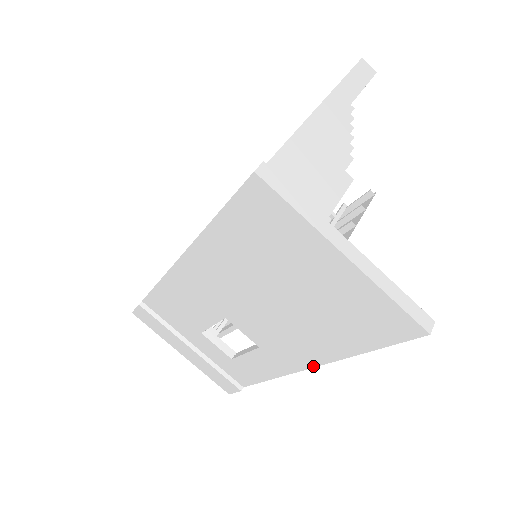
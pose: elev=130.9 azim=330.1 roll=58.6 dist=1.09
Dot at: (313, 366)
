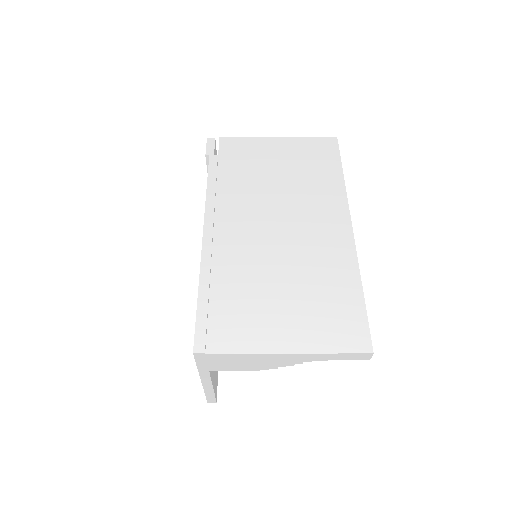
Dot at: occluded
